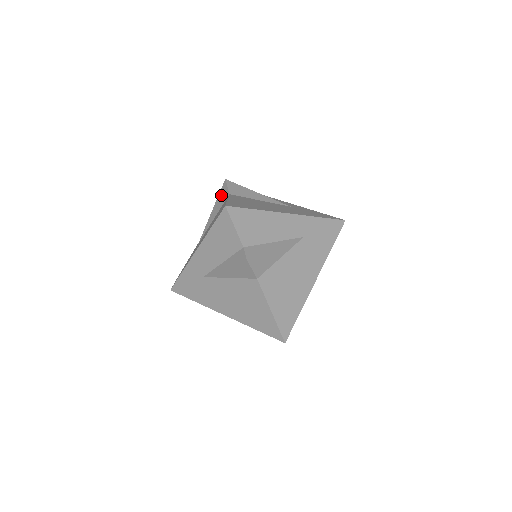
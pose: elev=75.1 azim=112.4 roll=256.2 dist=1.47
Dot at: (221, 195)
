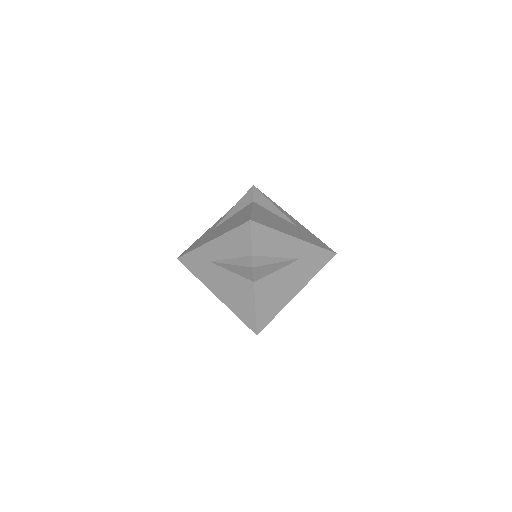
Dot at: (244, 271)
